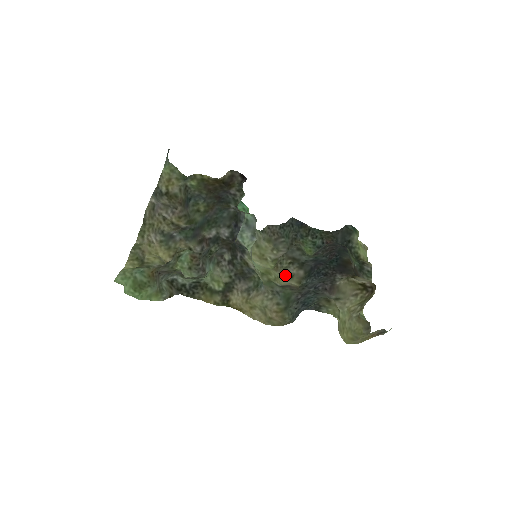
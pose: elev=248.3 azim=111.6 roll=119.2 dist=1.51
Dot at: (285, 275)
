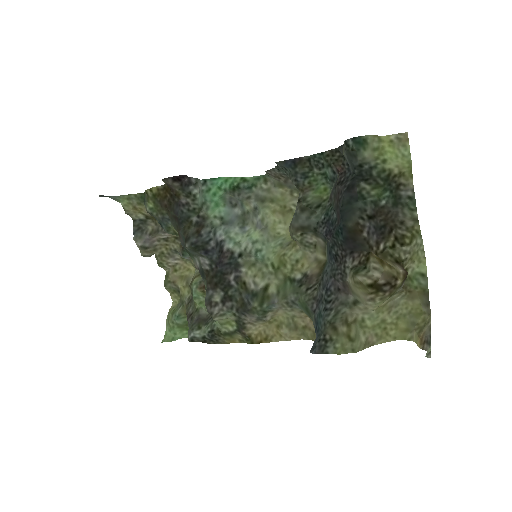
Dot at: (306, 248)
